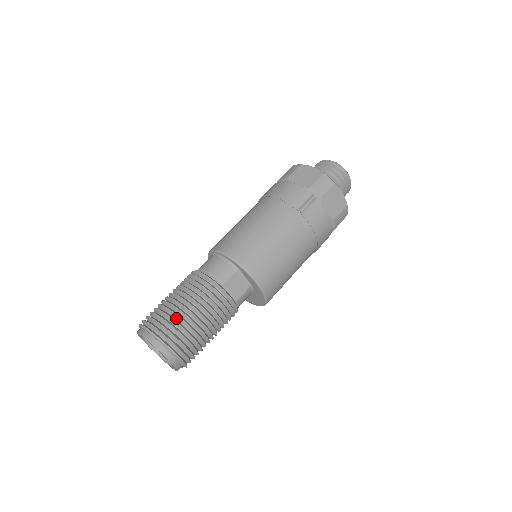
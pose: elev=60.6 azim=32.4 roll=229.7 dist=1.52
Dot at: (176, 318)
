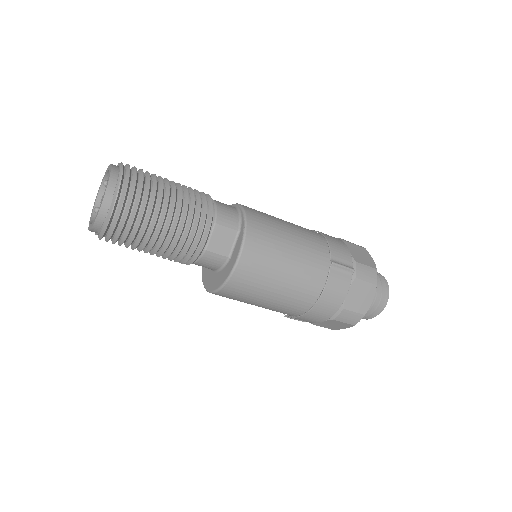
Dot at: (152, 189)
